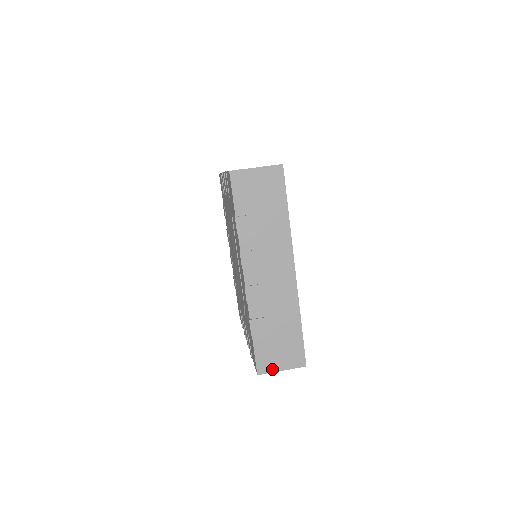
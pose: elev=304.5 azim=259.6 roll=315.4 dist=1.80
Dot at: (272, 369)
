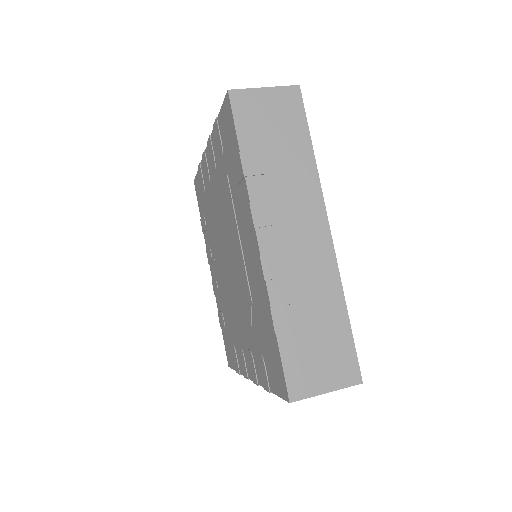
Dot at: (311, 391)
